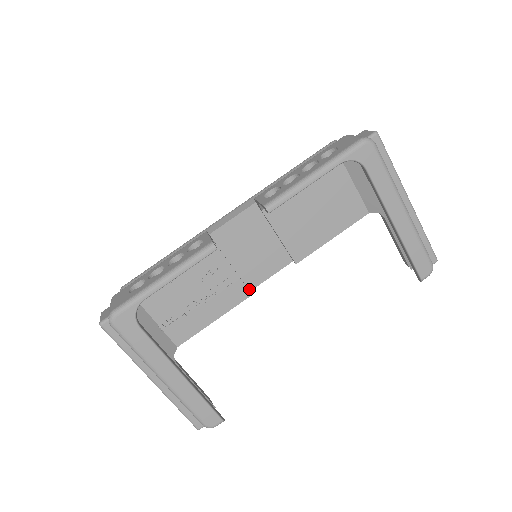
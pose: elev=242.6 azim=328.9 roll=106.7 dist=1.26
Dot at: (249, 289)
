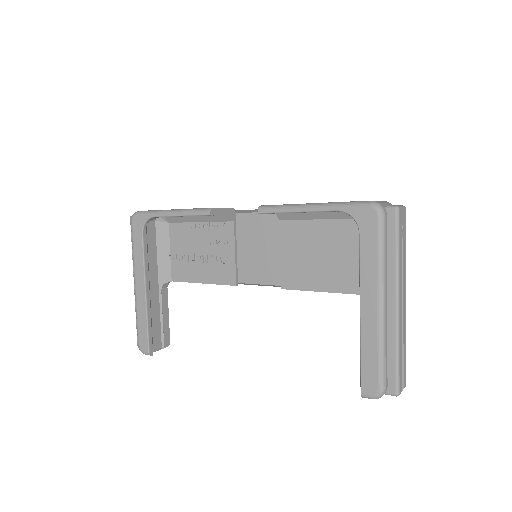
Dot at: (239, 280)
